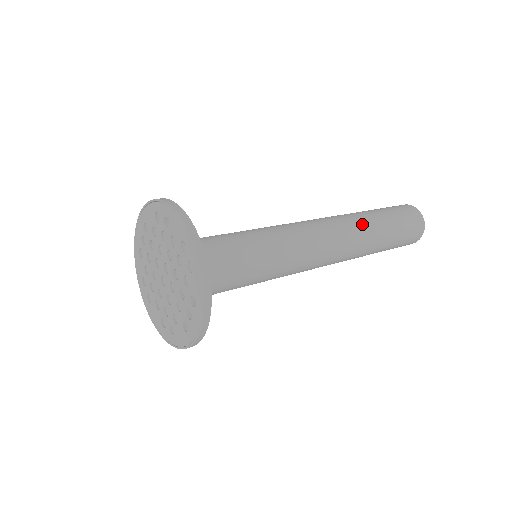
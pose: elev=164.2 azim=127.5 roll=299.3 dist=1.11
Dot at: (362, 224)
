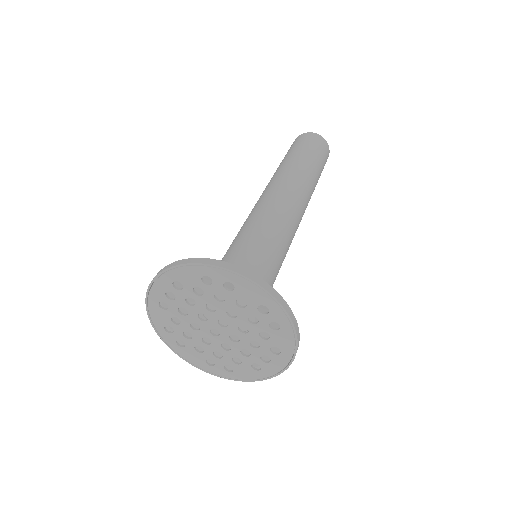
Dot at: (307, 179)
